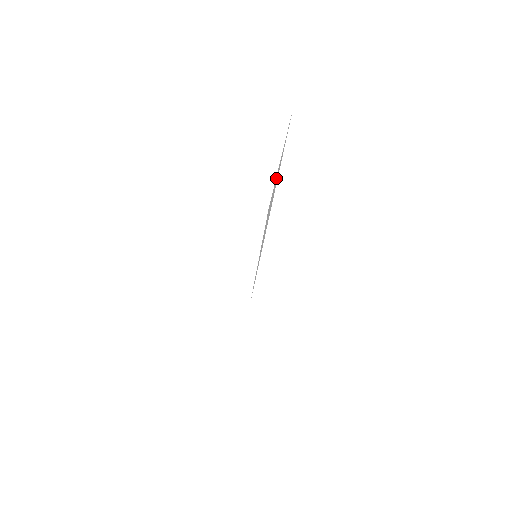
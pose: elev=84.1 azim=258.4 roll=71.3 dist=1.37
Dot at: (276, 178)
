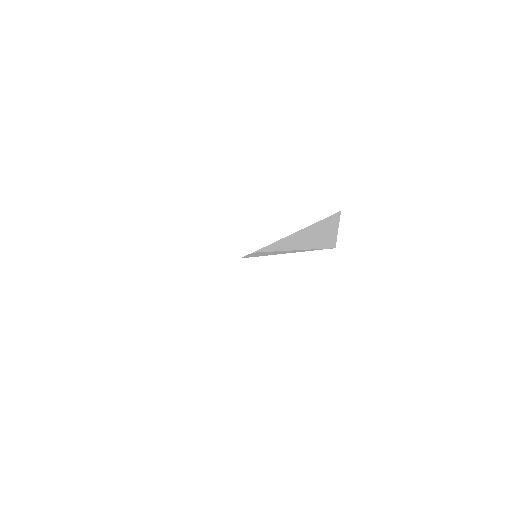
Dot at: (328, 229)
